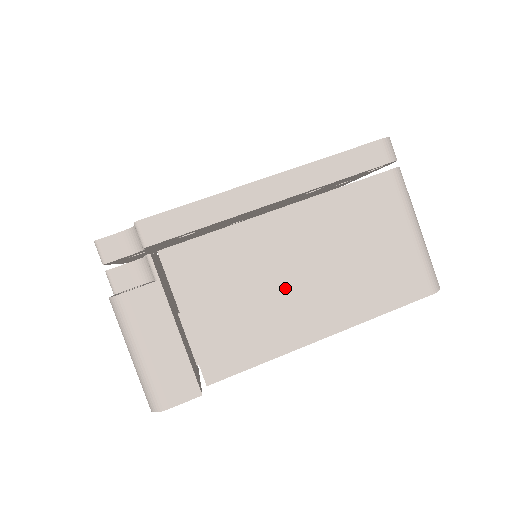
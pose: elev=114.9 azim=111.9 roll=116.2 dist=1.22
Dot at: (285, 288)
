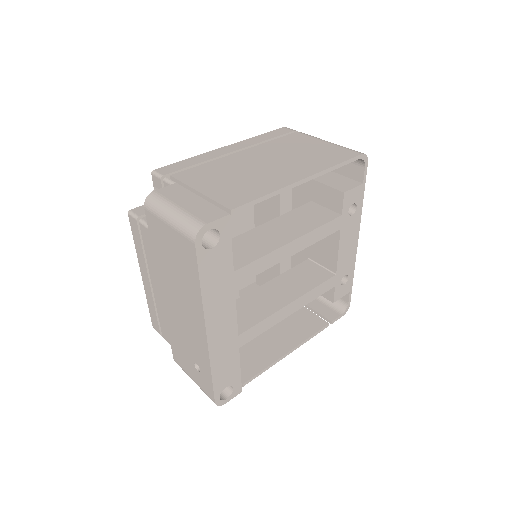
Dot at: (262, 170)
